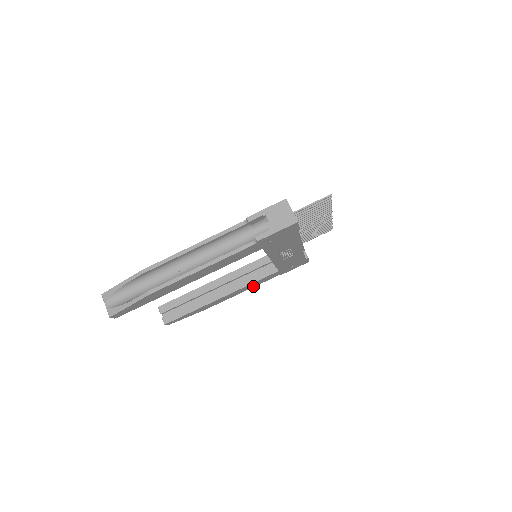
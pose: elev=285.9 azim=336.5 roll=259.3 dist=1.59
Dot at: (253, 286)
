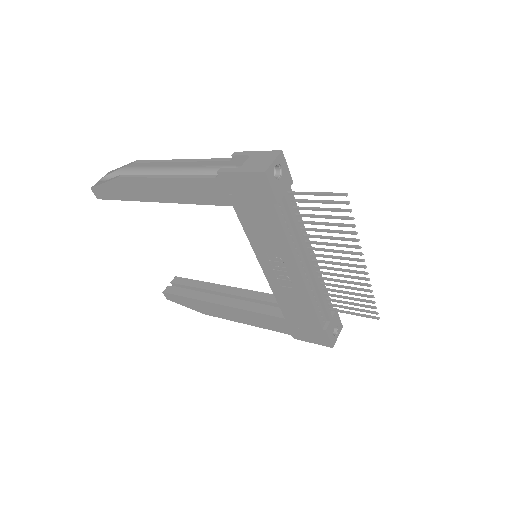
Dot at: (258, 324)
